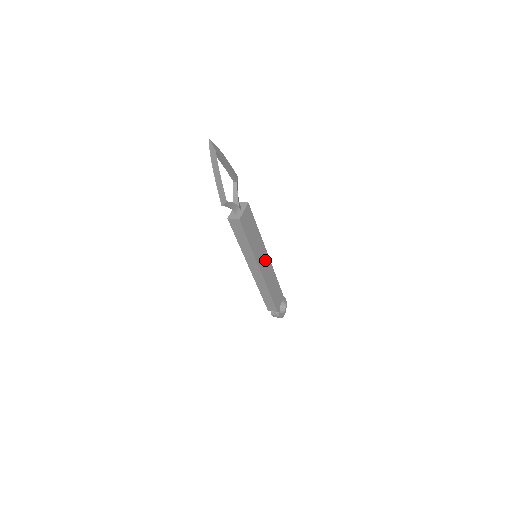
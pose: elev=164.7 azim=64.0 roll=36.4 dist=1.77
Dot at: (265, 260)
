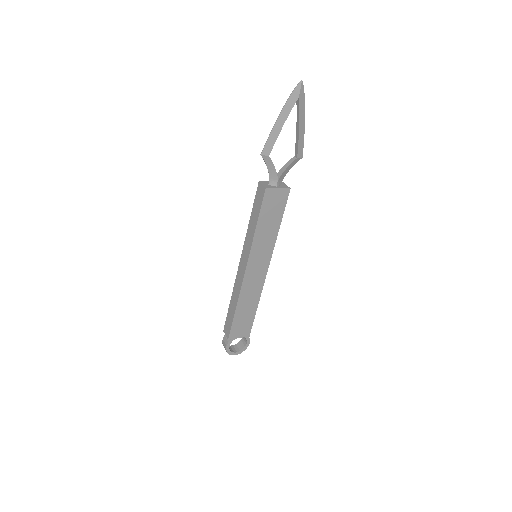
Dot at: (260, 269)
